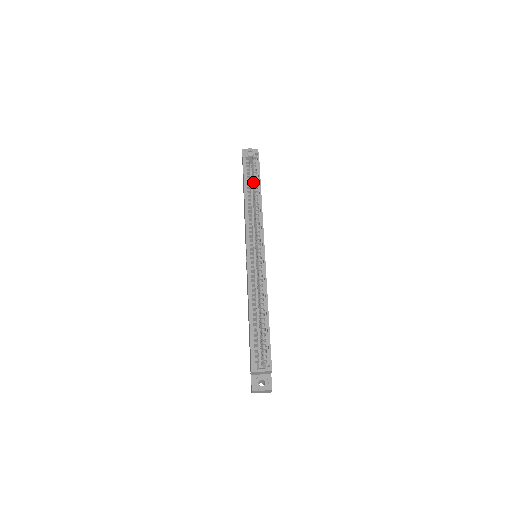
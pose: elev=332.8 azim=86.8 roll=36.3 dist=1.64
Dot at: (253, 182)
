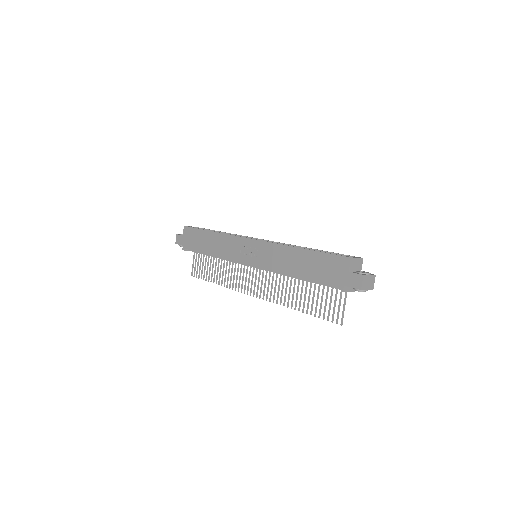
Dot at: occluded
